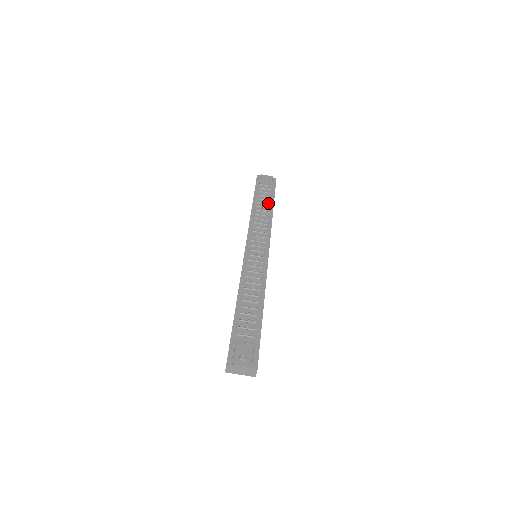
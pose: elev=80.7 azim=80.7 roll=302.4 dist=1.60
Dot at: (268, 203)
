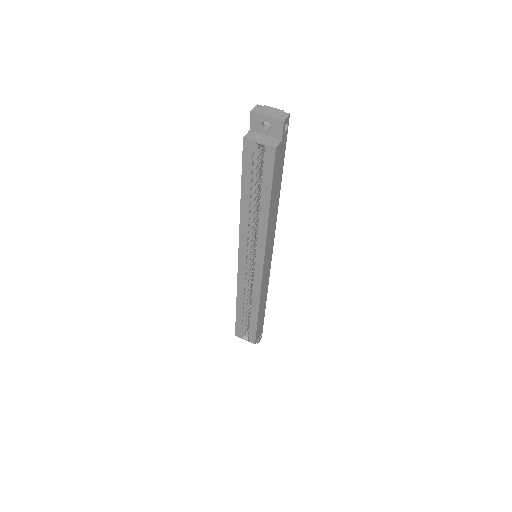
Dot at: occluded
